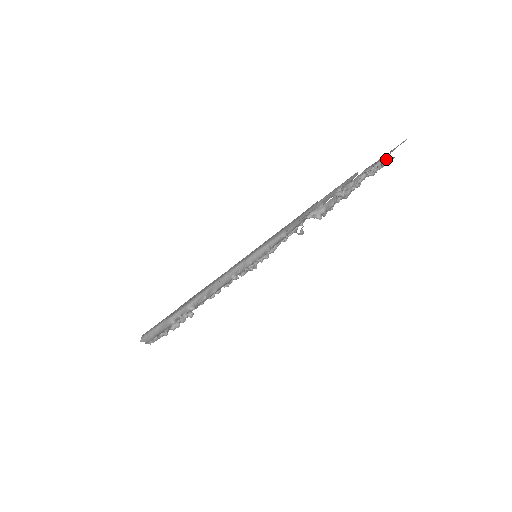
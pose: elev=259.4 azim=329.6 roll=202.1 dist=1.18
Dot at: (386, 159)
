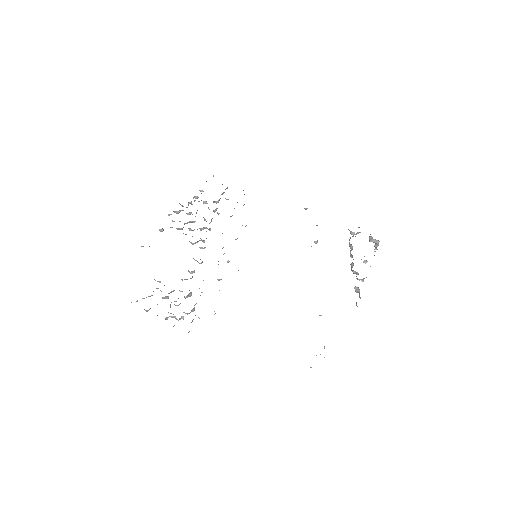
Dot at: occluded
